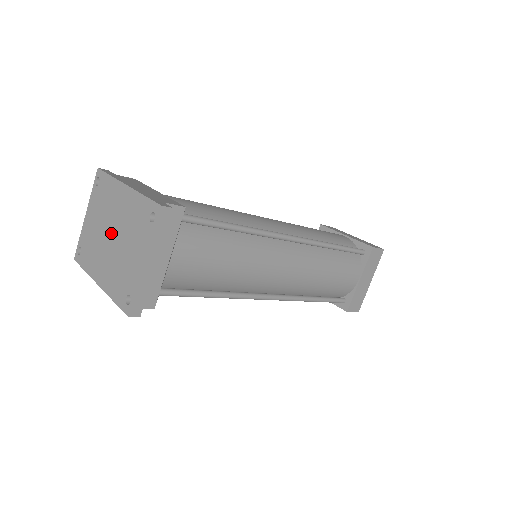
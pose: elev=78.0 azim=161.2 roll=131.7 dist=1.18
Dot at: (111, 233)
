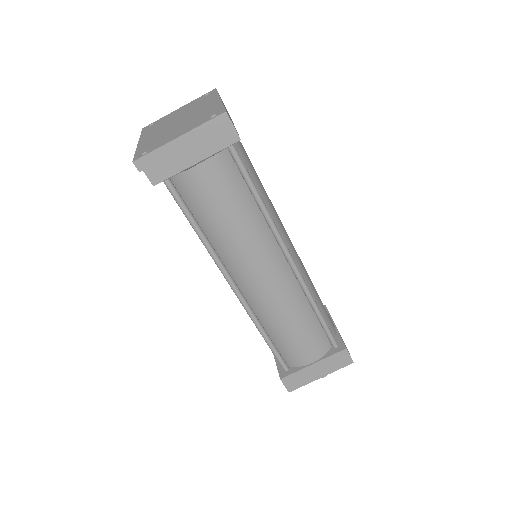
Dot at: (180, 119)
